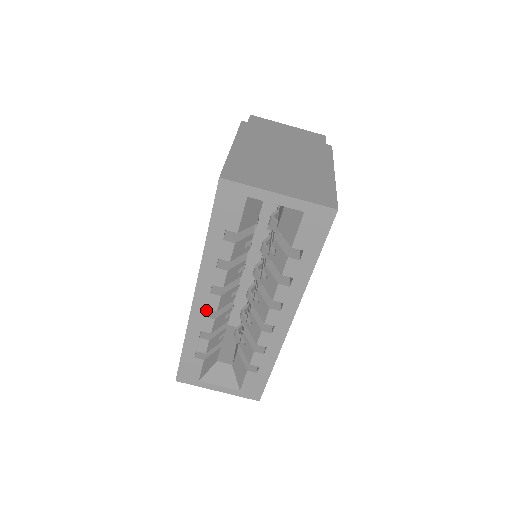
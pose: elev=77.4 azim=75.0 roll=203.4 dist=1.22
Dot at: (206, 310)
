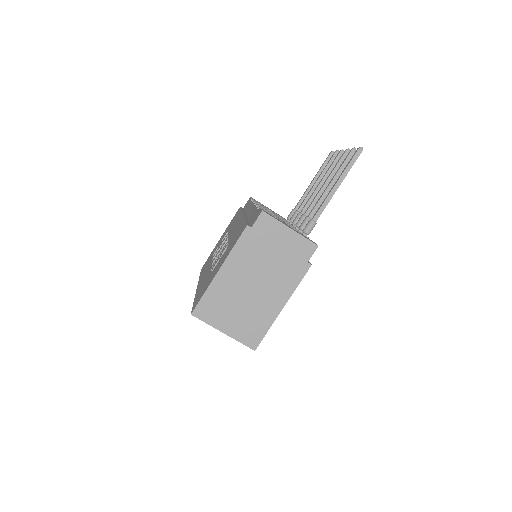
Dot at: occluded
